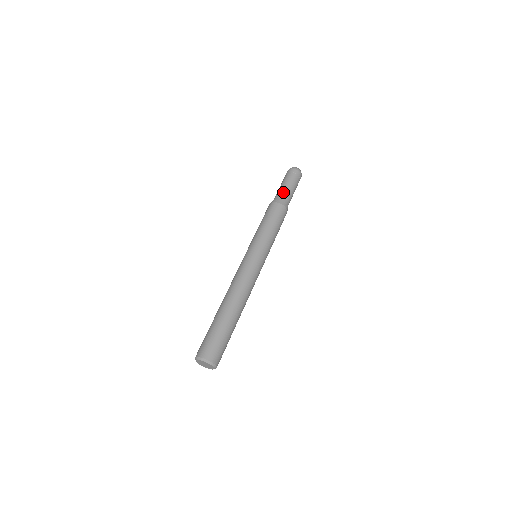
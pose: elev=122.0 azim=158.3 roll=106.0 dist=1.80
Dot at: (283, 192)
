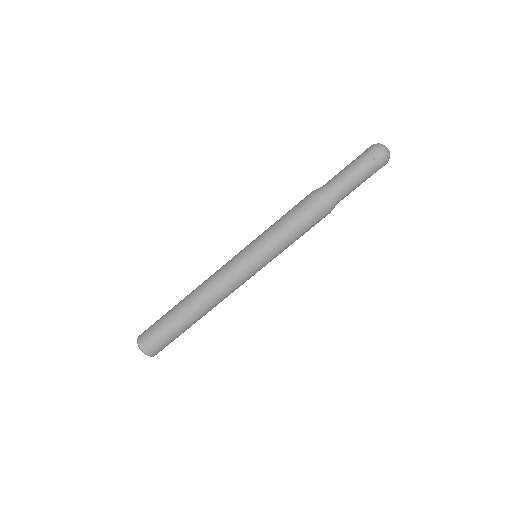
Dot at: (336, 183)
